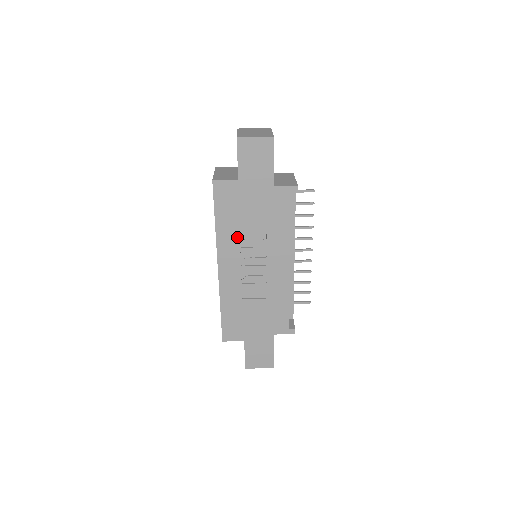
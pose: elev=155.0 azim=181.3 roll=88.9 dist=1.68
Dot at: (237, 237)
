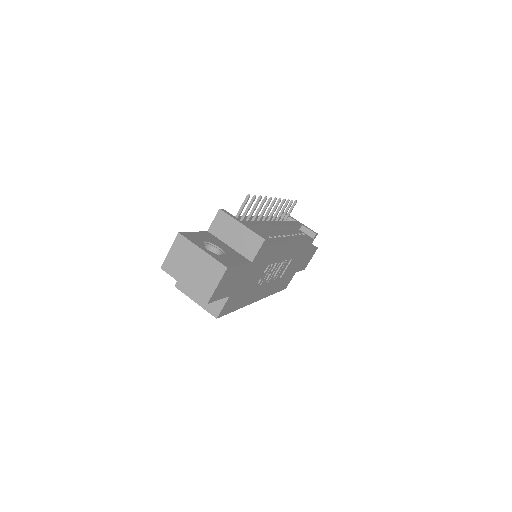
Dot at: (254, 289)
